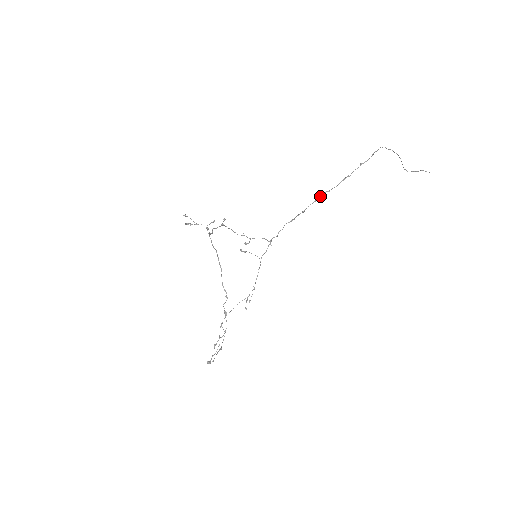
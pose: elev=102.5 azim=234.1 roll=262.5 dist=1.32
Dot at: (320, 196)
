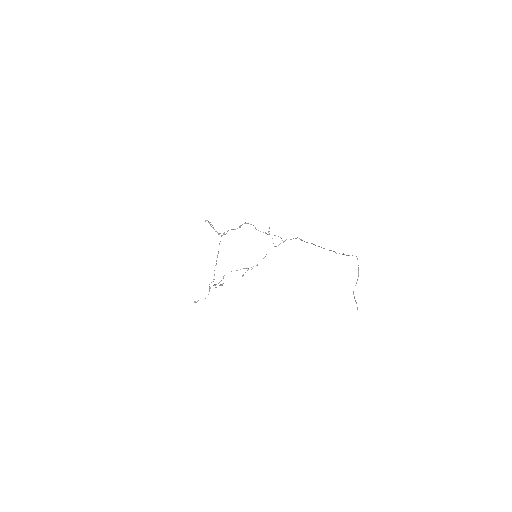
Dot at: occluded
